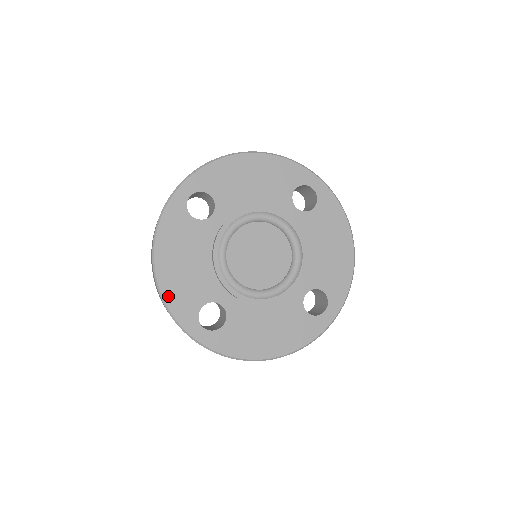
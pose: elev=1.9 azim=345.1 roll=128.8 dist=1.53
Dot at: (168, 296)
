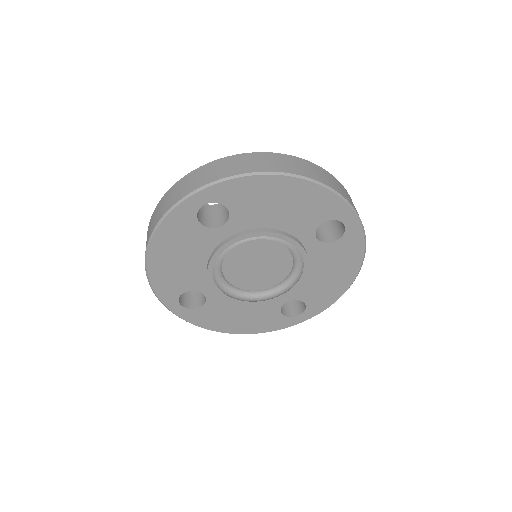
Dot at: (154, 279)
